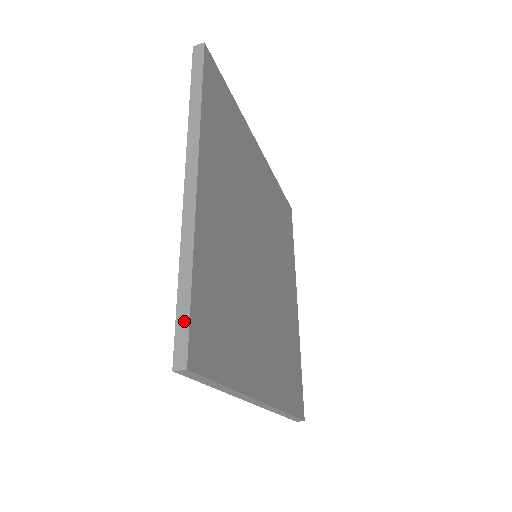
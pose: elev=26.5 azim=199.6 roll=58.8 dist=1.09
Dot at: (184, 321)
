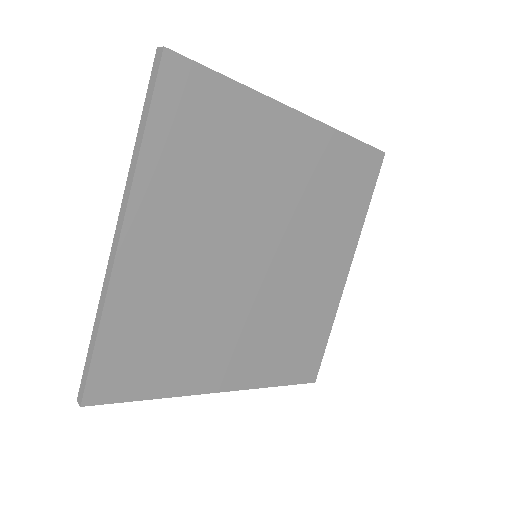
Dot at: (87, 370)
